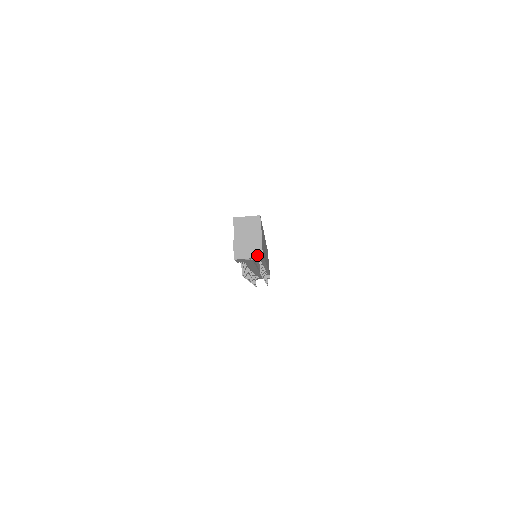
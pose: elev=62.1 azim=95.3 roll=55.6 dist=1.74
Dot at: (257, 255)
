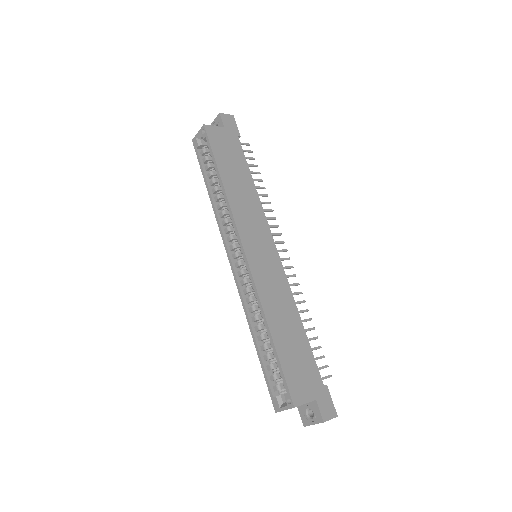
Dot at: (332, 418)
